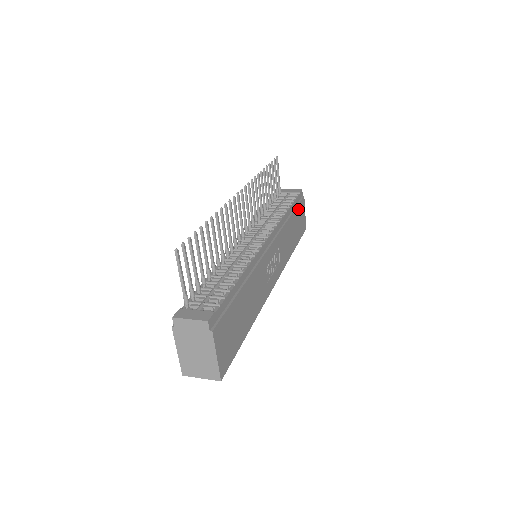
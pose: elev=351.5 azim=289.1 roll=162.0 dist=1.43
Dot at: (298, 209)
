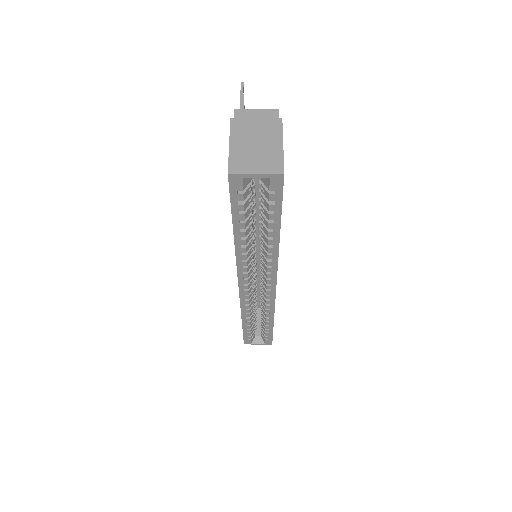
Dot at: occluded
